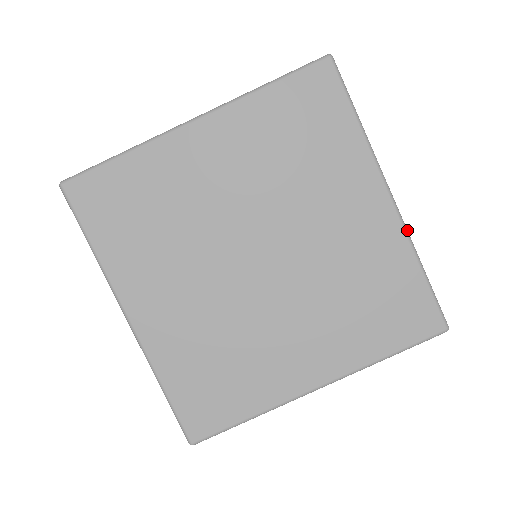
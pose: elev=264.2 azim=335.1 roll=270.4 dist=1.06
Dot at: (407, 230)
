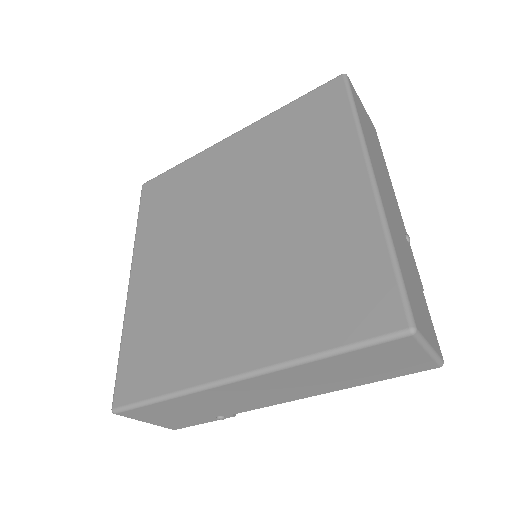
Dot at: (382, 207)
